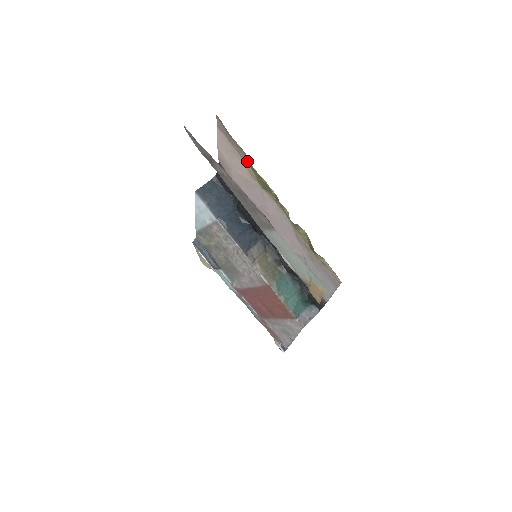
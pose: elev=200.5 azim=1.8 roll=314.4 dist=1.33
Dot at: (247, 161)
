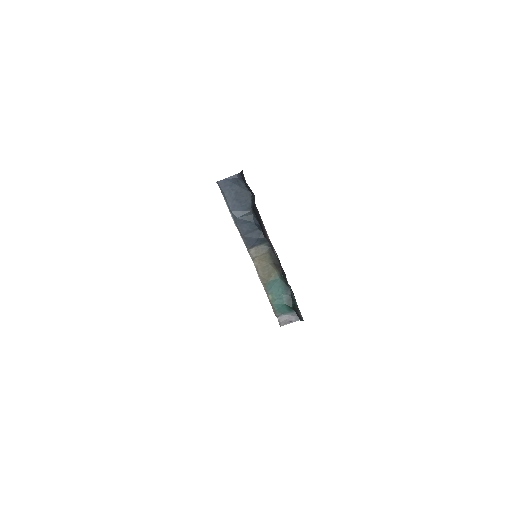
Dot at: occluded
